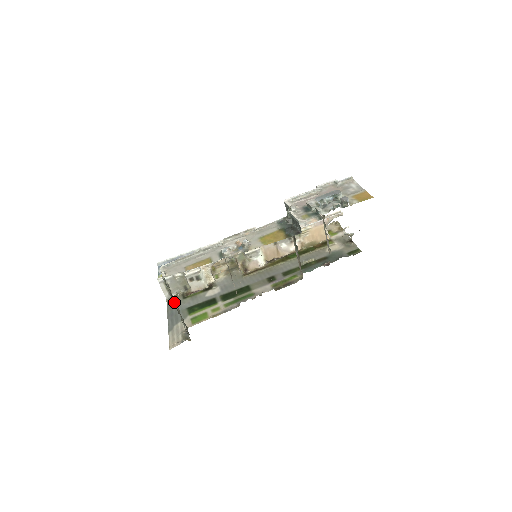
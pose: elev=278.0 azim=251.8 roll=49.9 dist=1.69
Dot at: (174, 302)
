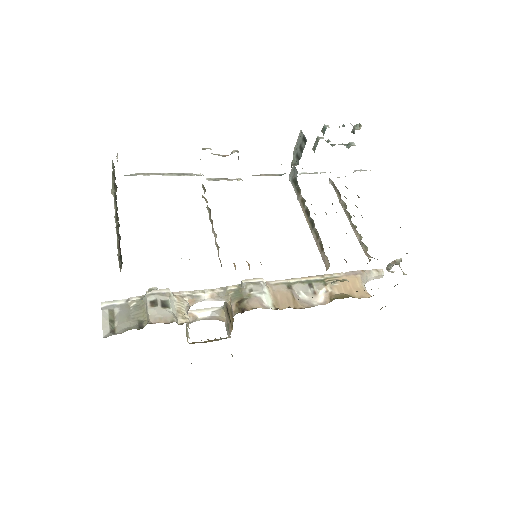
Dot at: (115, 192)
